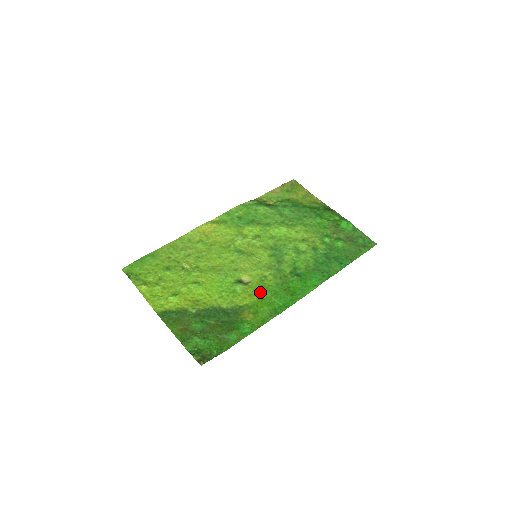
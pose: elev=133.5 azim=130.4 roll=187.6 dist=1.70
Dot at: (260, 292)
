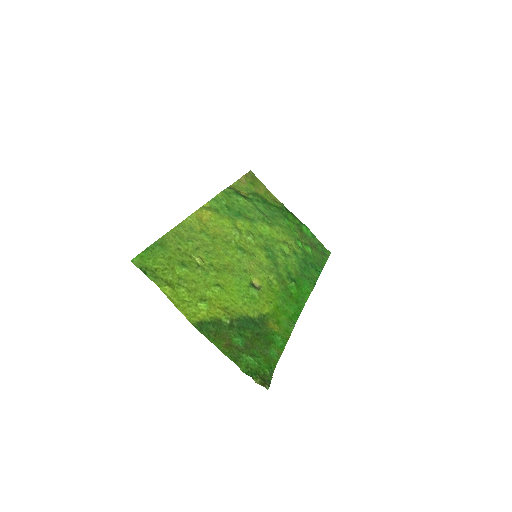
Dot at: (273, 299)
